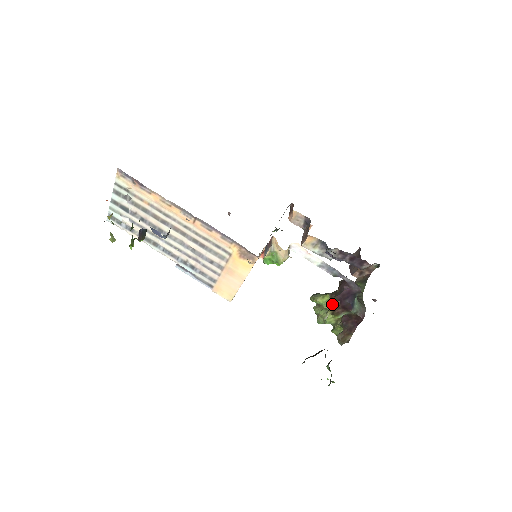
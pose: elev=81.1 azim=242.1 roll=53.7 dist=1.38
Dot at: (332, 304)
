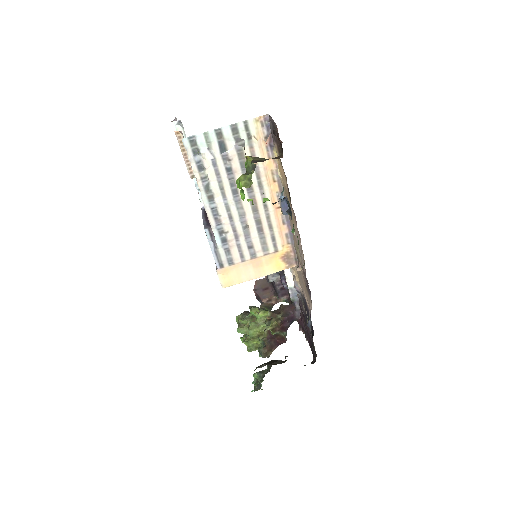
Dot at: (273, 321)
